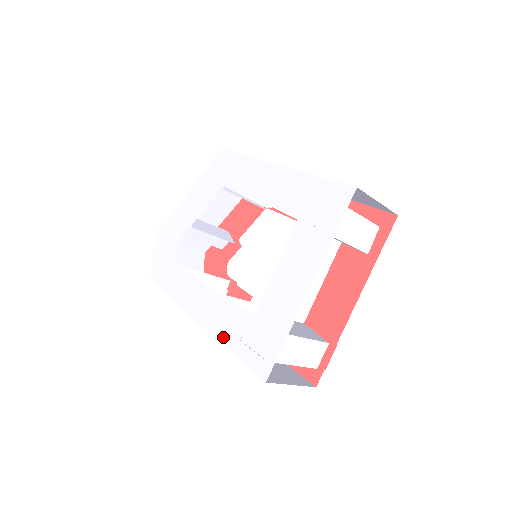
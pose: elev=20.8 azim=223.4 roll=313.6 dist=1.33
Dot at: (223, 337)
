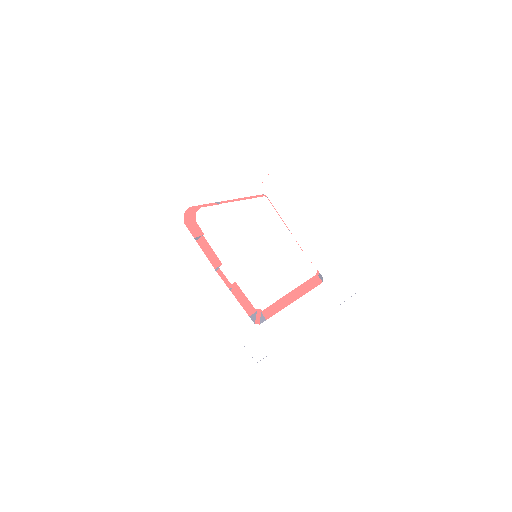
Dot at: (221, 326)
